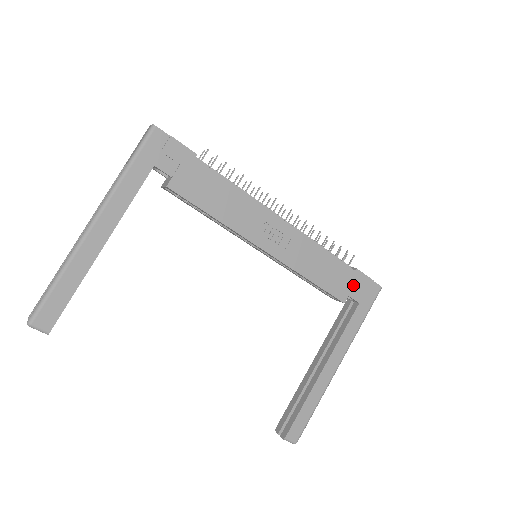
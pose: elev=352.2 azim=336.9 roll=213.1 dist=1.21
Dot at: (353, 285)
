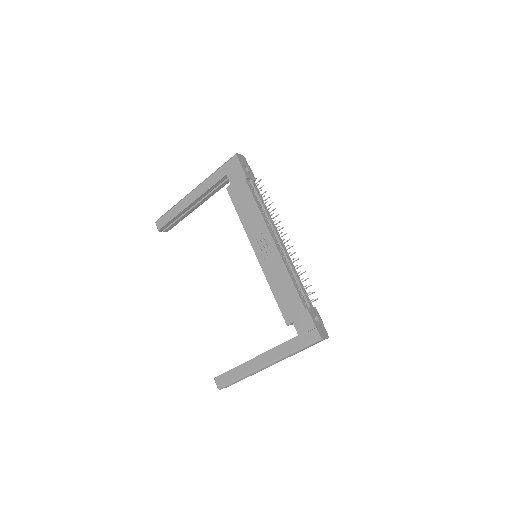
Dot at: (299, 318)
